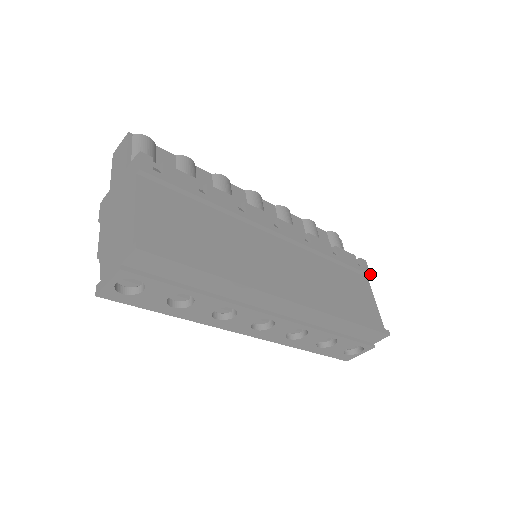
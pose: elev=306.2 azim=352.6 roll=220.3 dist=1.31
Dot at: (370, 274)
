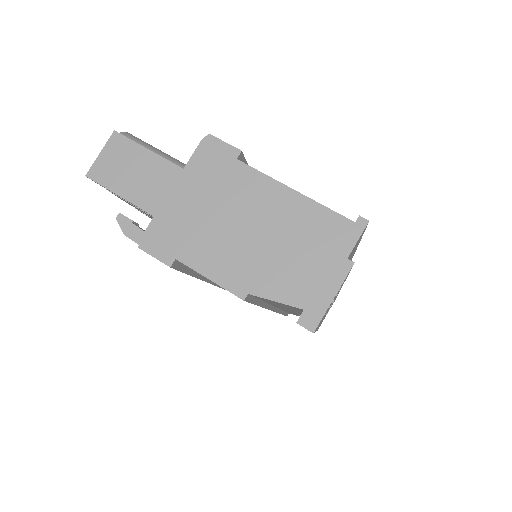
Dot at: occluded
